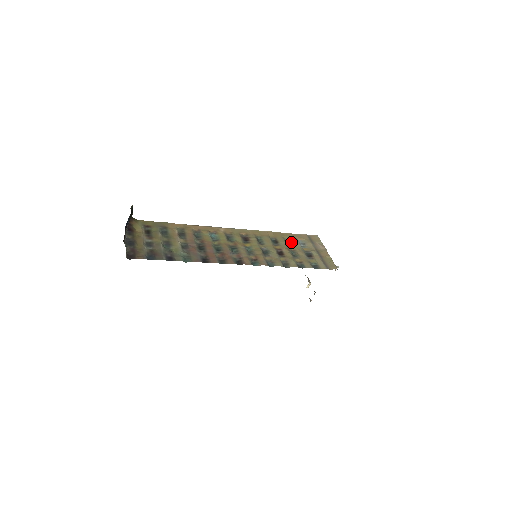
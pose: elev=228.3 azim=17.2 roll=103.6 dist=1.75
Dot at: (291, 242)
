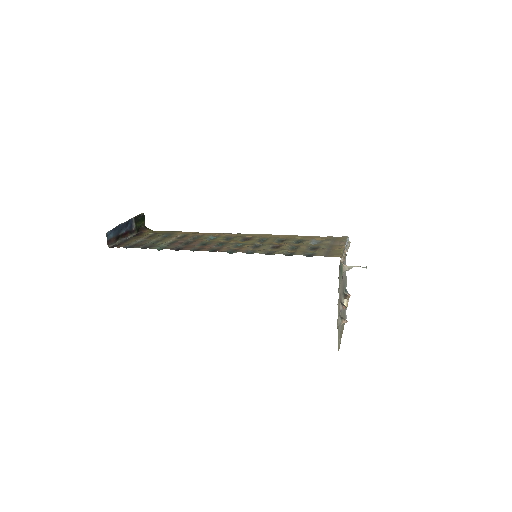
Dot at: (302, 241)
